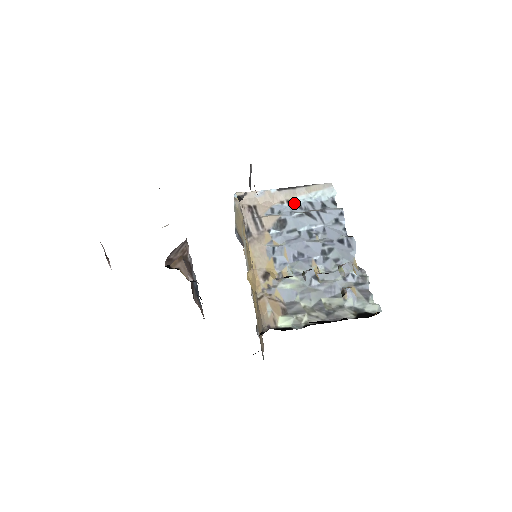
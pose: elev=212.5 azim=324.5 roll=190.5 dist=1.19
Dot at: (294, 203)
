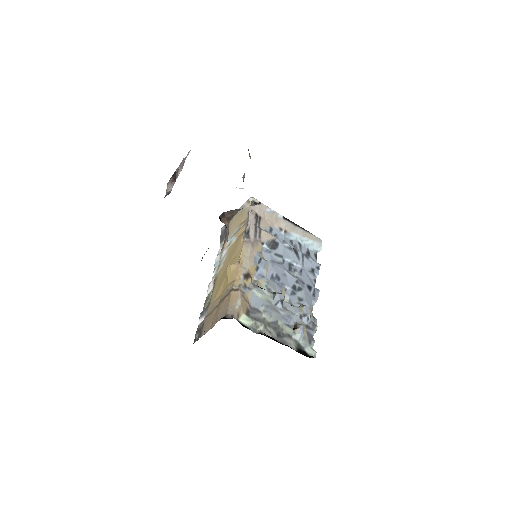
Dot at: (289, 236)
